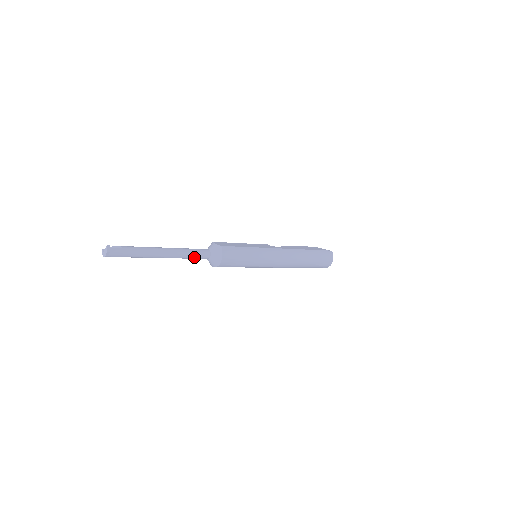
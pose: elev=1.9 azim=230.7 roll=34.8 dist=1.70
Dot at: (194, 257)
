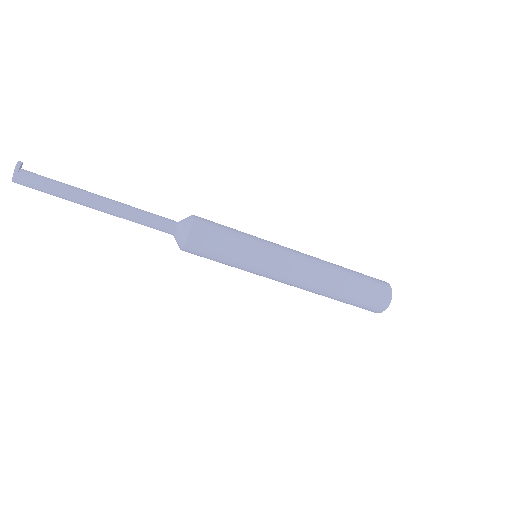
Dot at: (150, 220)
